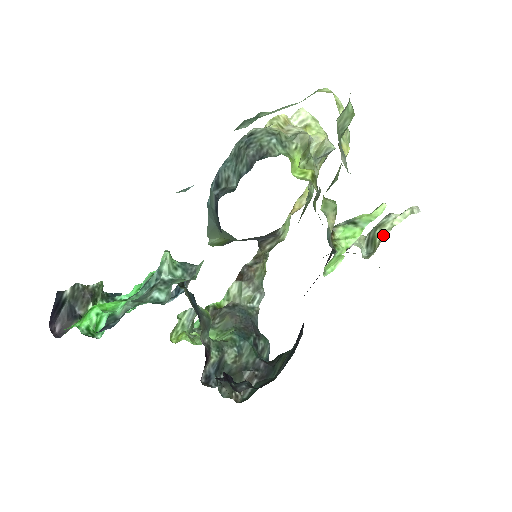
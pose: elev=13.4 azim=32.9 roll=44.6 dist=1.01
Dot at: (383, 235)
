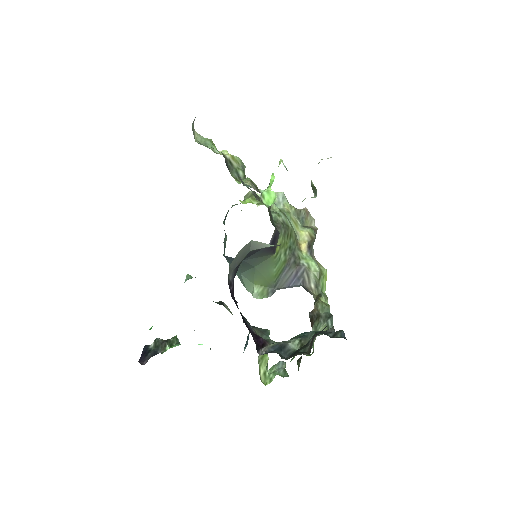
Dot at: occluded
